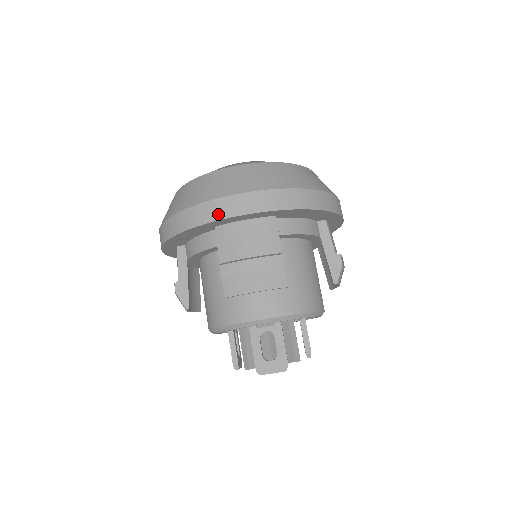
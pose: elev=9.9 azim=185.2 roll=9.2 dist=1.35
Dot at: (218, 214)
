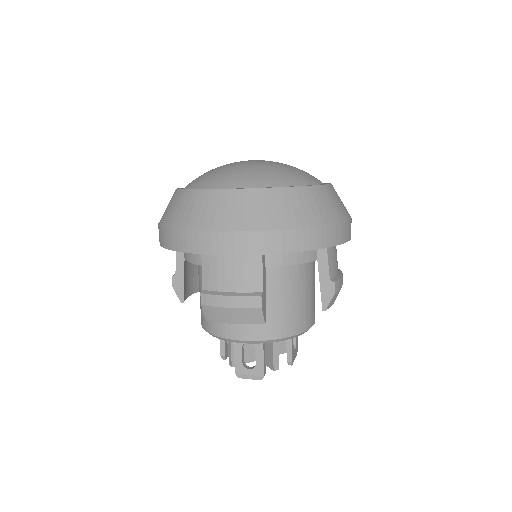
Dot at: (200, 248)
